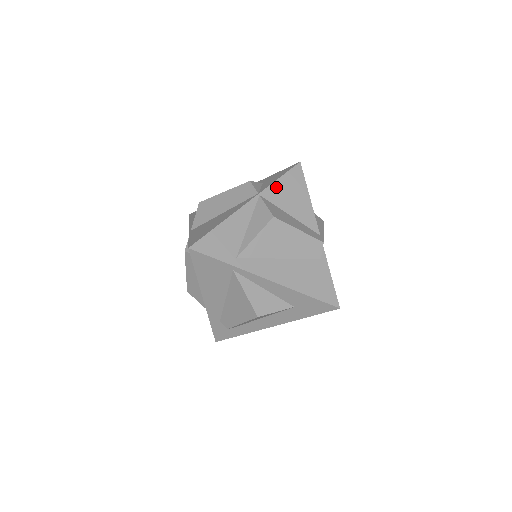
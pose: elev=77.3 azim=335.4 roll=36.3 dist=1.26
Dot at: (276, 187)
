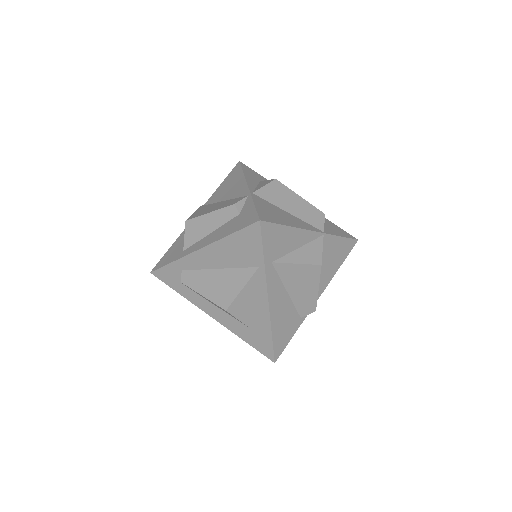
Dot at: (334, 240)
